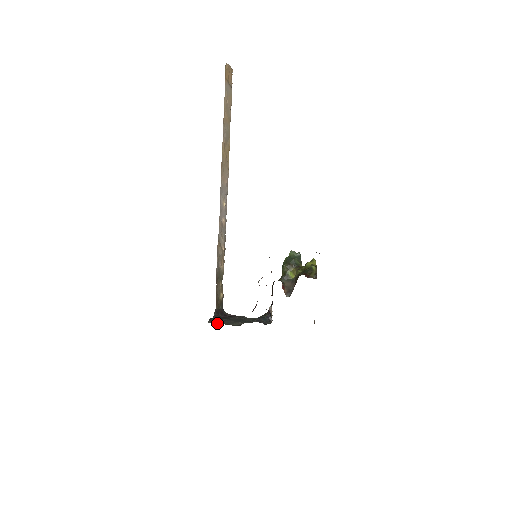
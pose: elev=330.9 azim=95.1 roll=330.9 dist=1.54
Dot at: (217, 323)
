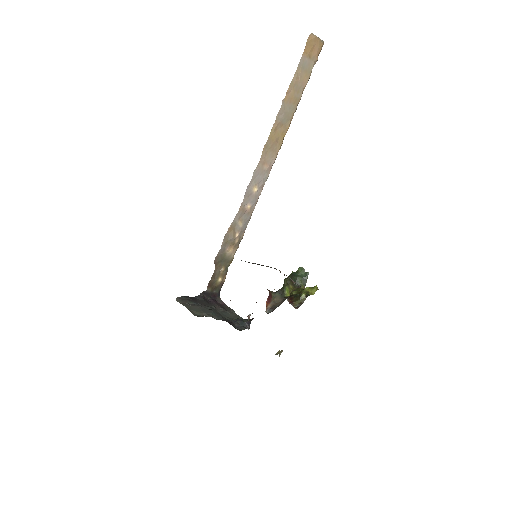
Dot at: (182, 303)
